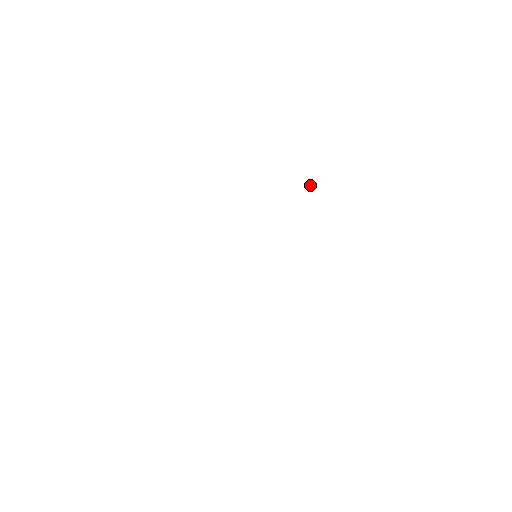
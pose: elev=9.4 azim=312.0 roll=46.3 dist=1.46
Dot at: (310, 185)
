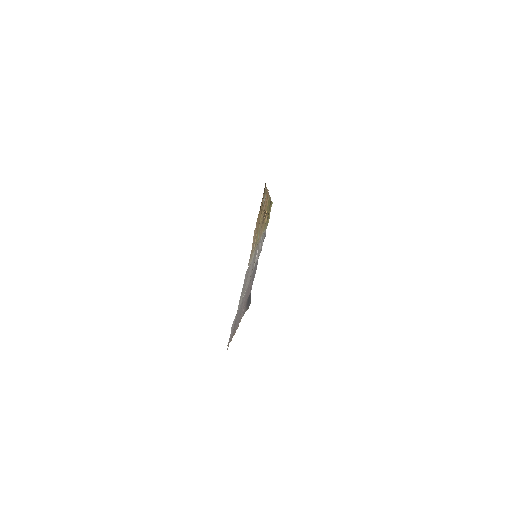
Dot at: (264, 200)
